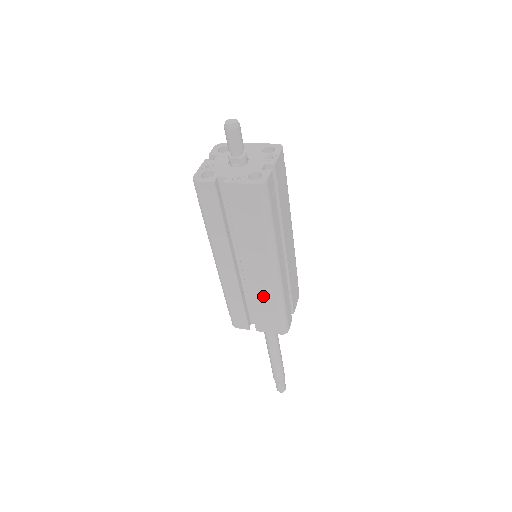
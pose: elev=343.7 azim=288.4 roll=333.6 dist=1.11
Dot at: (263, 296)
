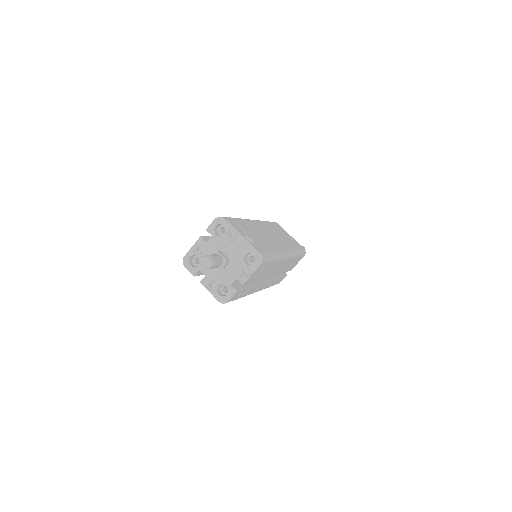
Dot at: occluded
